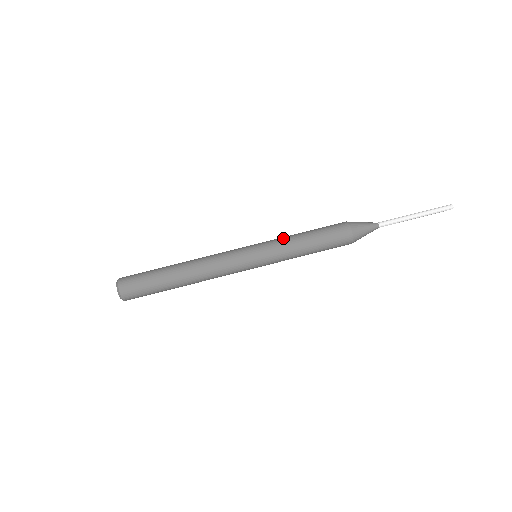
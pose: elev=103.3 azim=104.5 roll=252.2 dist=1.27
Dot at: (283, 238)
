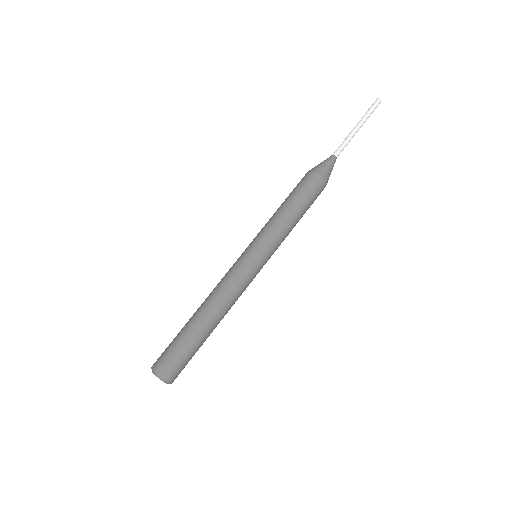
Dot at: (266, 223)
